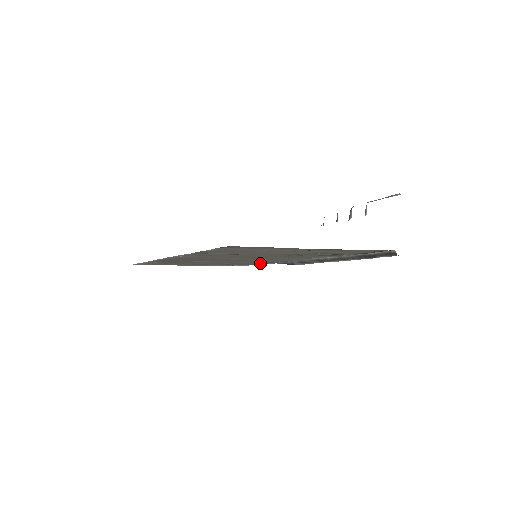
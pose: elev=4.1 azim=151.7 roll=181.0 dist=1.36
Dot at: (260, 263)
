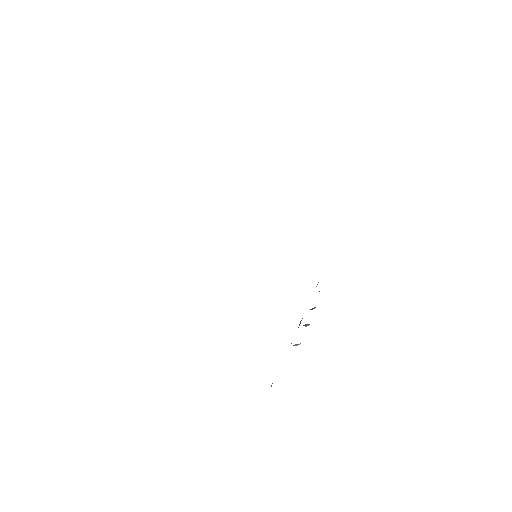
Dot at: occluded
